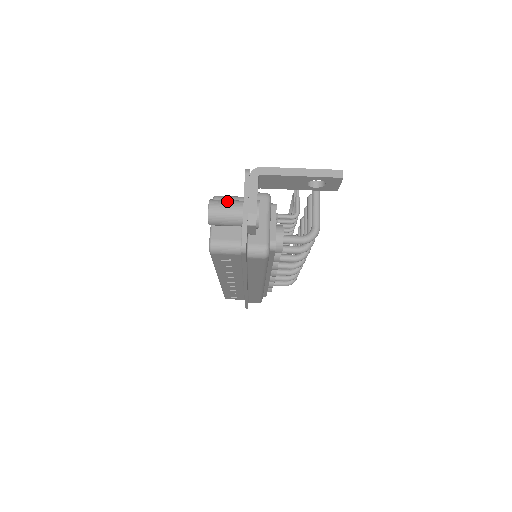
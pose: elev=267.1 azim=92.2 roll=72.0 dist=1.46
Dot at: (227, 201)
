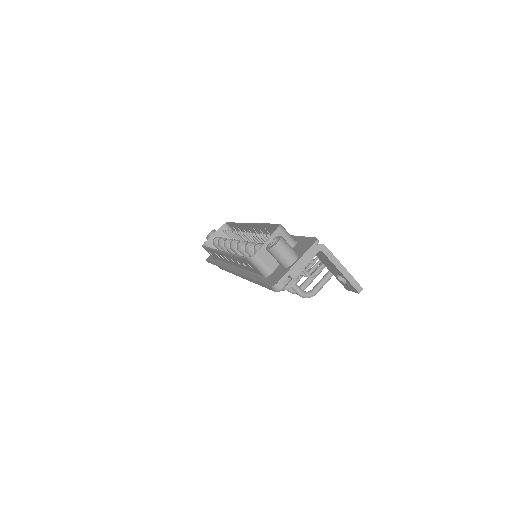
Dot at: (290, 248)
